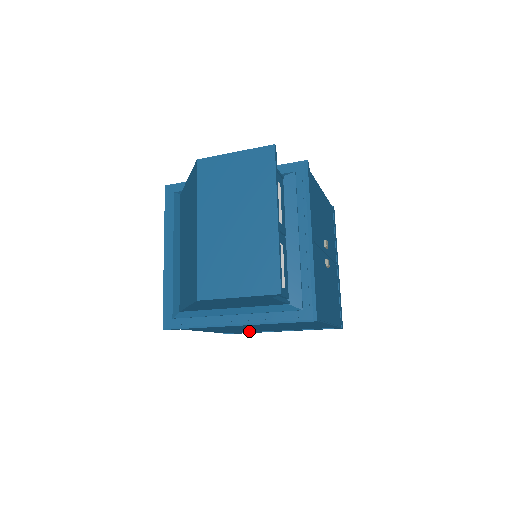
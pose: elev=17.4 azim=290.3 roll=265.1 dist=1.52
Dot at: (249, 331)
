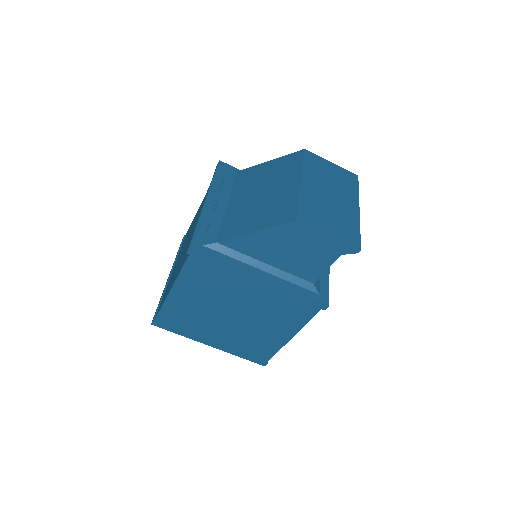
Dot at: (189, 326)
